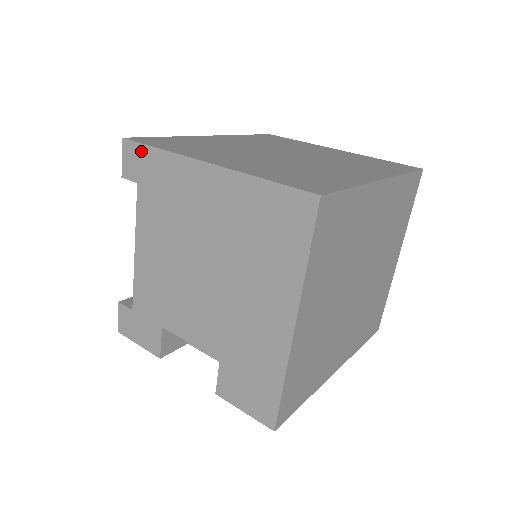
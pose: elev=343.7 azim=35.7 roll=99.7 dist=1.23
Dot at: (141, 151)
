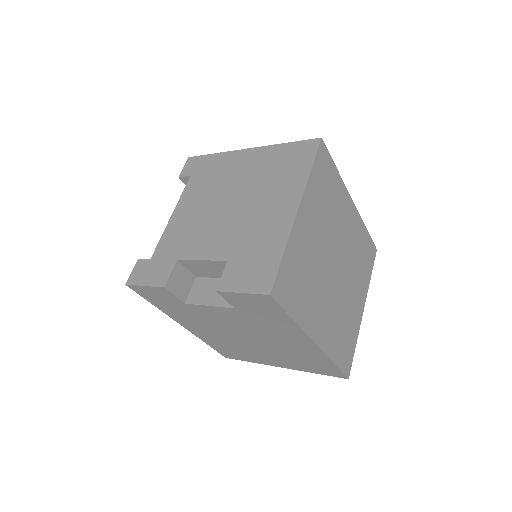
Dot at: (200, 159)
